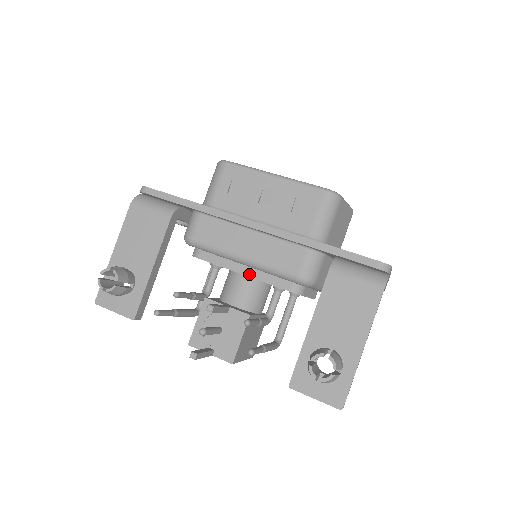
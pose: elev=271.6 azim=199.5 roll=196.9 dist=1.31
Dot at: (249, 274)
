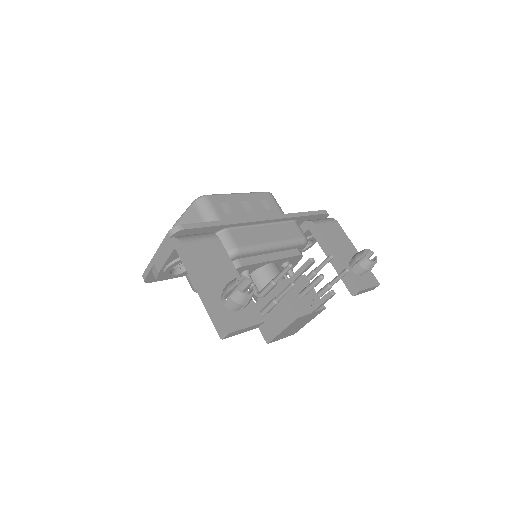
Dot at: (276, 258)
